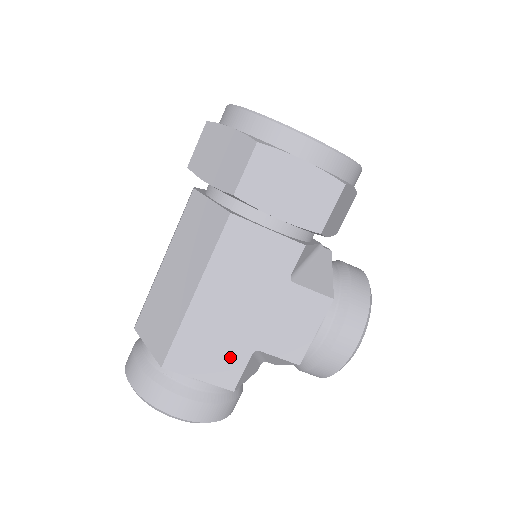
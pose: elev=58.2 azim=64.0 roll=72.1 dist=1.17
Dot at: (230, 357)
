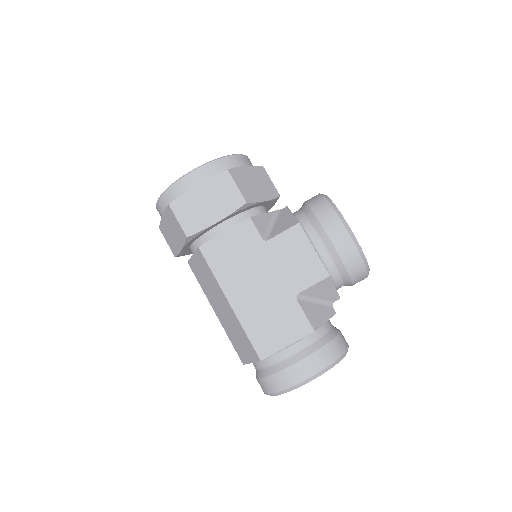
Dot at: (288, 315)
